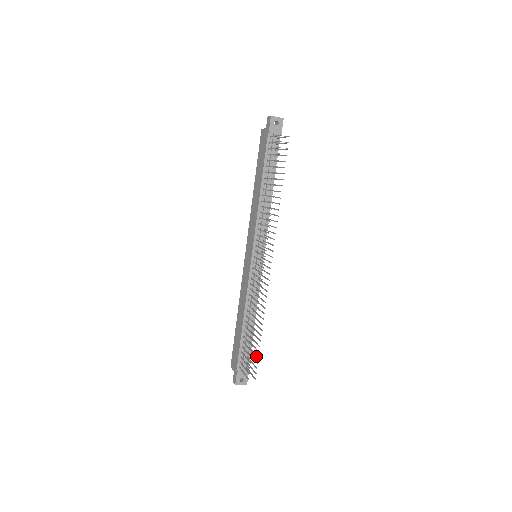
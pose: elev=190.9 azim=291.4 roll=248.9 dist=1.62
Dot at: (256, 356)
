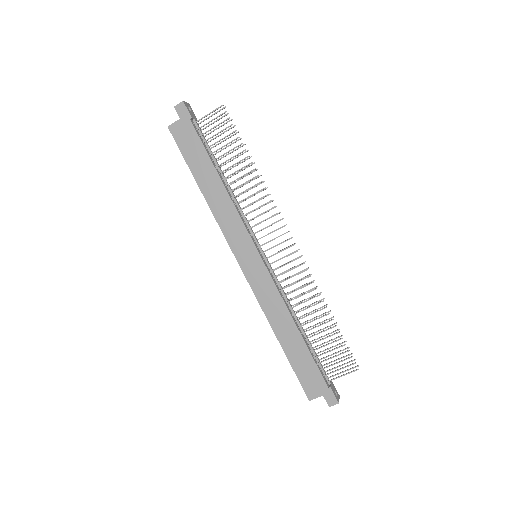
Dot at: occluded
